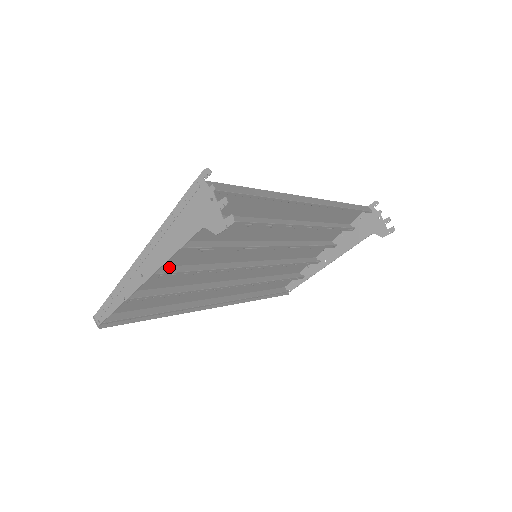
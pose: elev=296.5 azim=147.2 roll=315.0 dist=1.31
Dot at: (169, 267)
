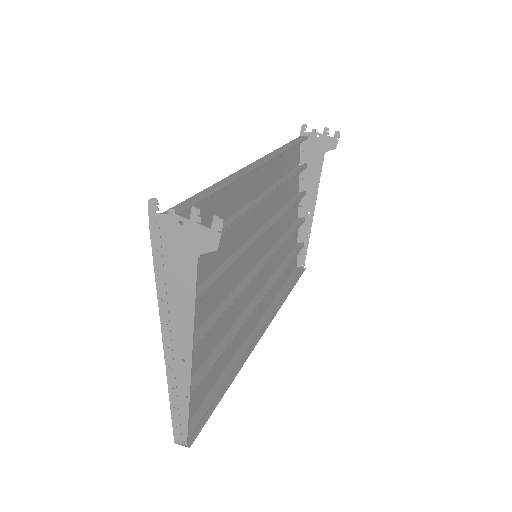
Dot at: (197, 332)
